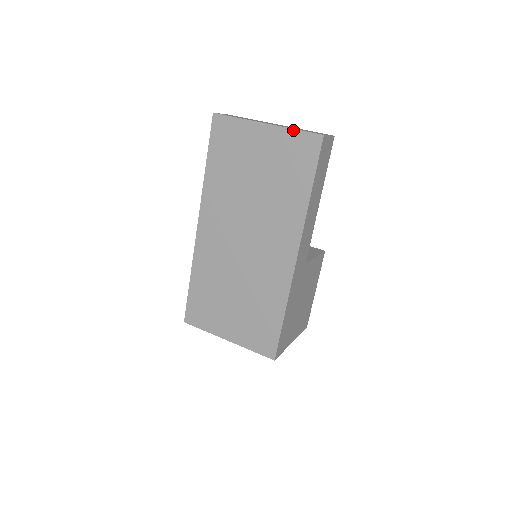
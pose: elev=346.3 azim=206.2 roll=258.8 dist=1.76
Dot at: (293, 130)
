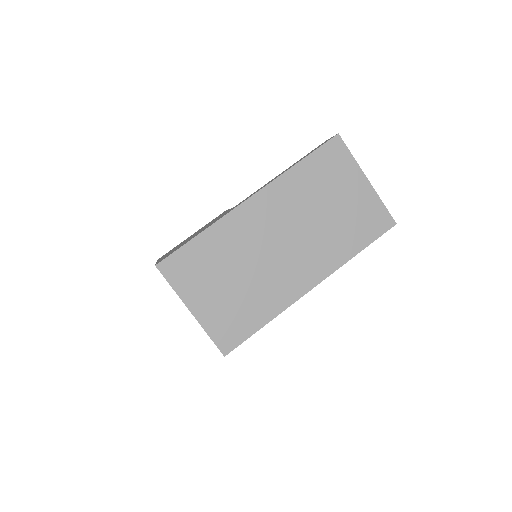
Dot at: (382, 202)
